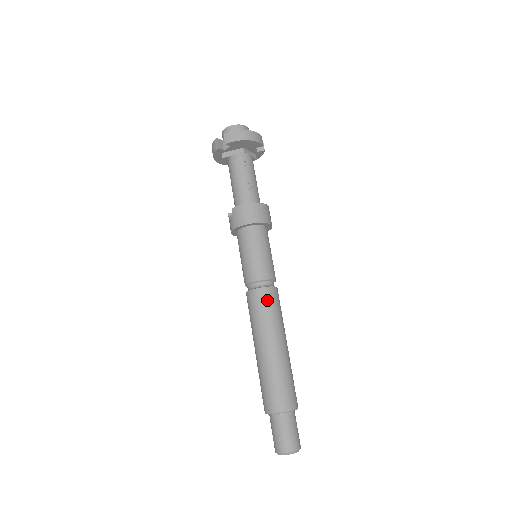
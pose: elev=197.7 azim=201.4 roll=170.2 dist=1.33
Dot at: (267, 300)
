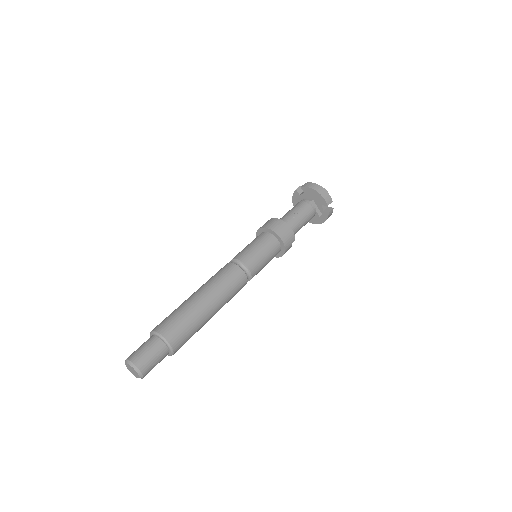
Dot at: (229, 271)
